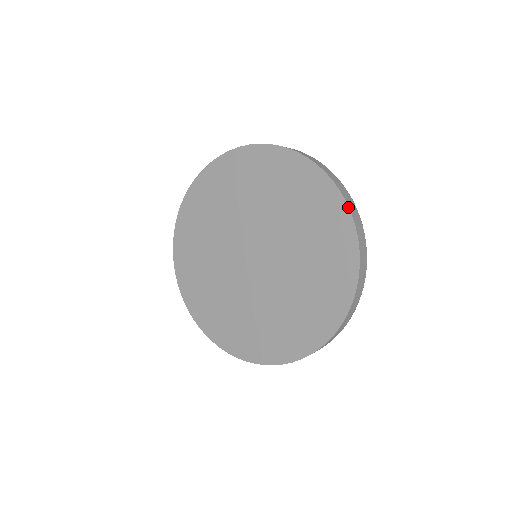
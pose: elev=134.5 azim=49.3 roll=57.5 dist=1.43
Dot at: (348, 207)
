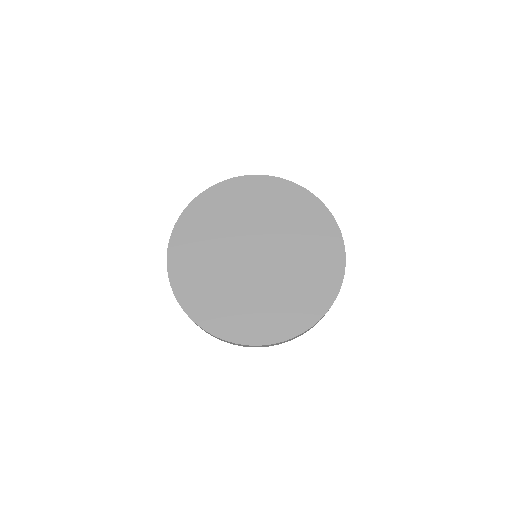
Dot at: occluded
